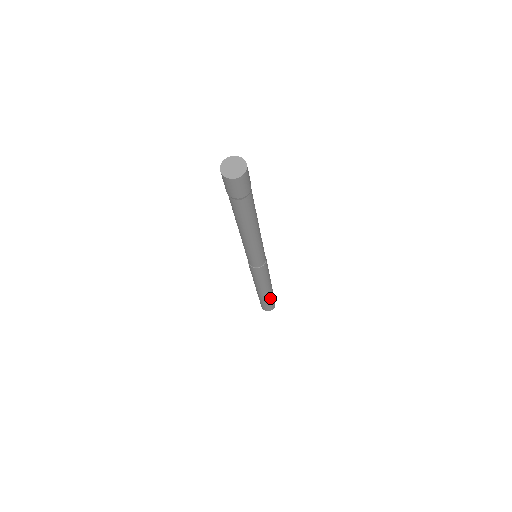
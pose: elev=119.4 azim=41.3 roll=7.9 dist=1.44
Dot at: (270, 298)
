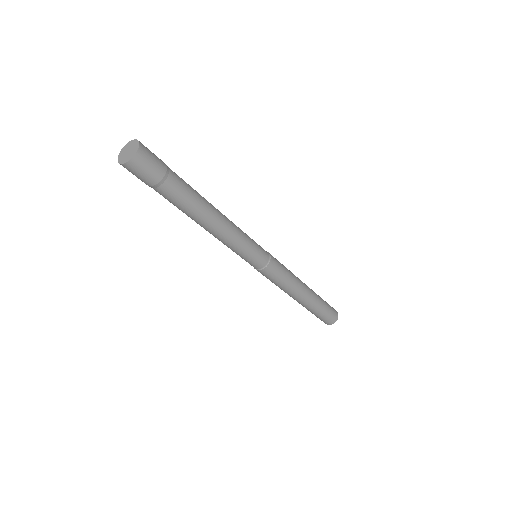
Dot at: (319, 306)
